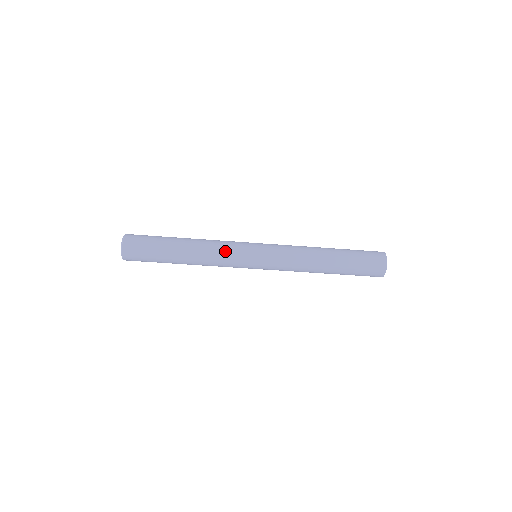
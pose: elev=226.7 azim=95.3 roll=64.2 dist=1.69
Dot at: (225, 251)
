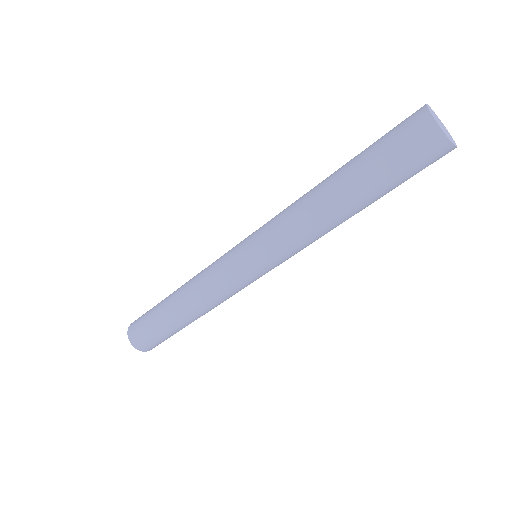
Dot at: (209, 268)
